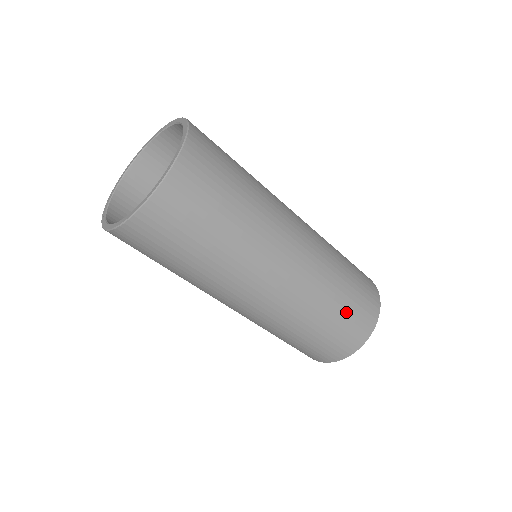
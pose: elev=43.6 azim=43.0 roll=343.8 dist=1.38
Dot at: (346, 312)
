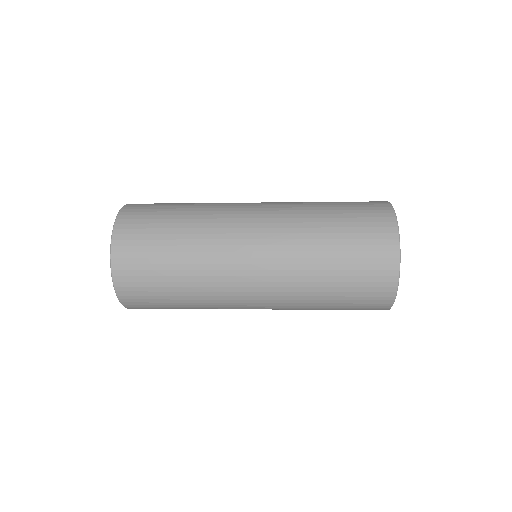
Dot at: (341, 309)
